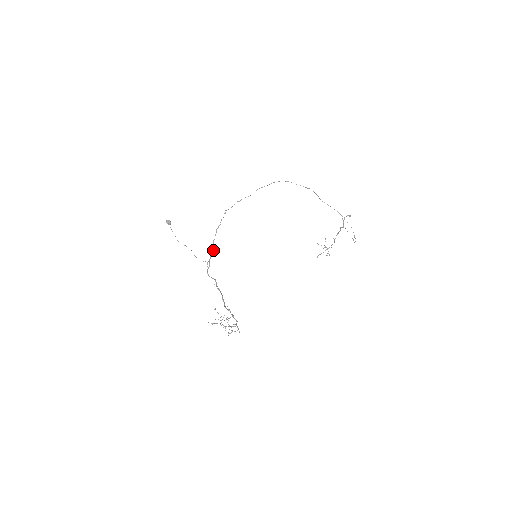
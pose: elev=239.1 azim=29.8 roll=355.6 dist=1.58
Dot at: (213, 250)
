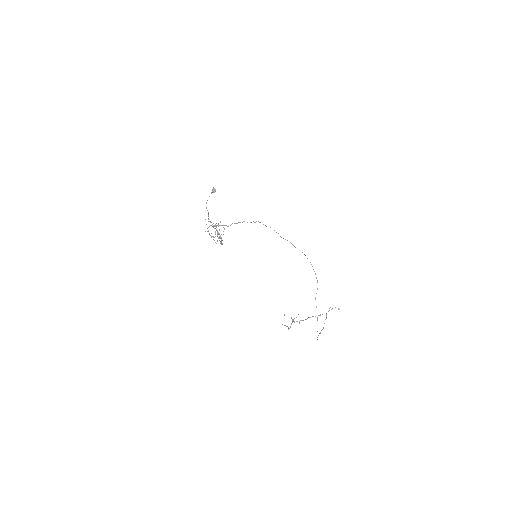
Dot at: occluded
